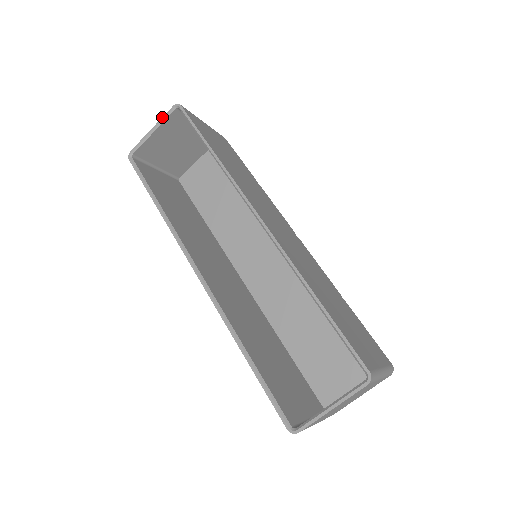
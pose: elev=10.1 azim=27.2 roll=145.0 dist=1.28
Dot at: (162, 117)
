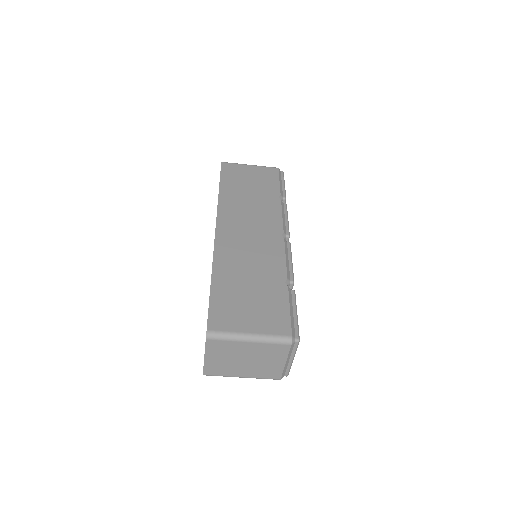
Dot at: occluded
